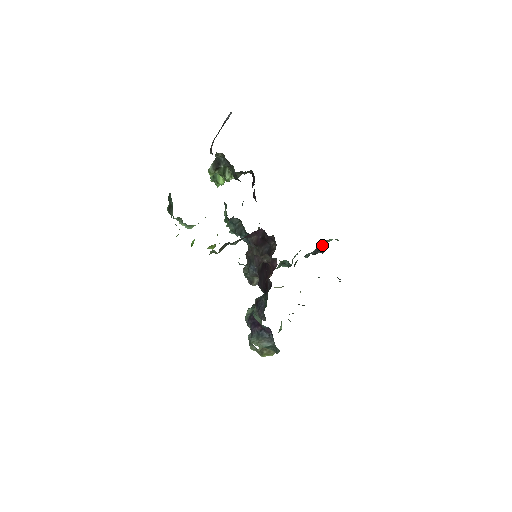
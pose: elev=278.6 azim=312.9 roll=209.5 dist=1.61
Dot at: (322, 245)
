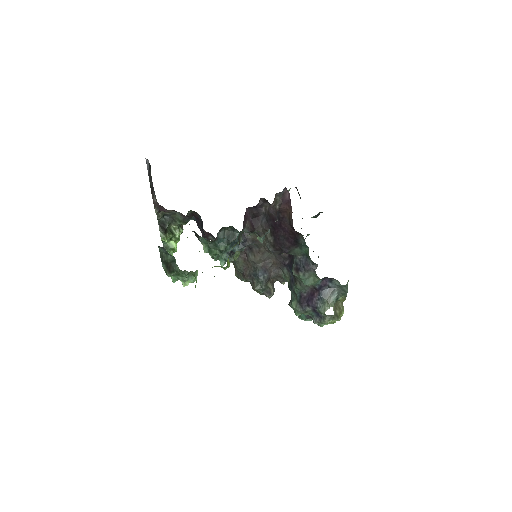
Dot at: occluded
